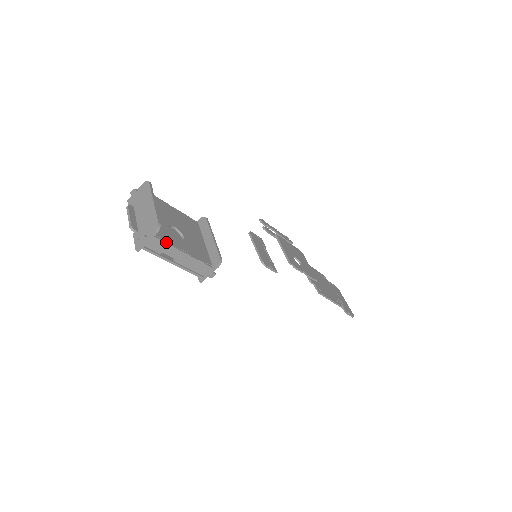
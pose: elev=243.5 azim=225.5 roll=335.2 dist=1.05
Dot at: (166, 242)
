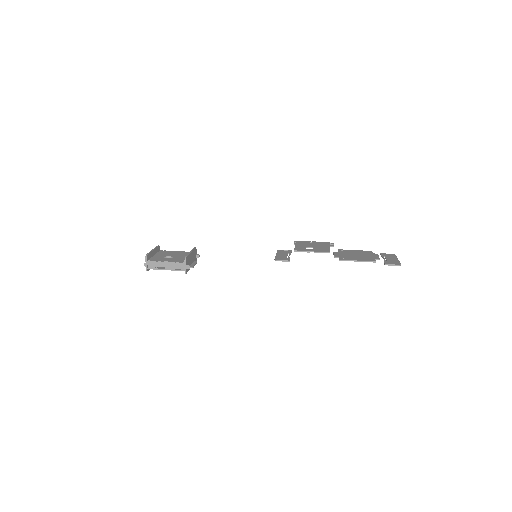
Dot at: (155, 261)
